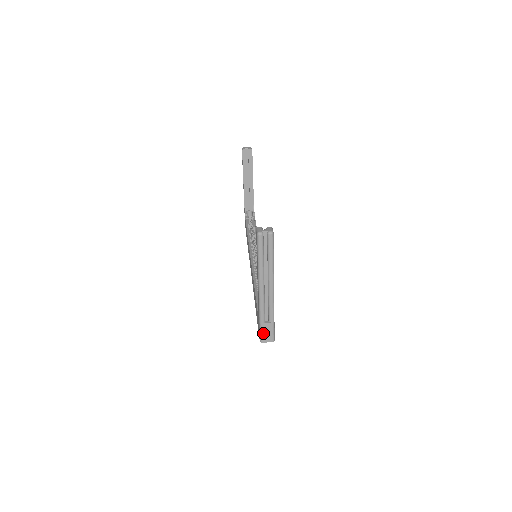
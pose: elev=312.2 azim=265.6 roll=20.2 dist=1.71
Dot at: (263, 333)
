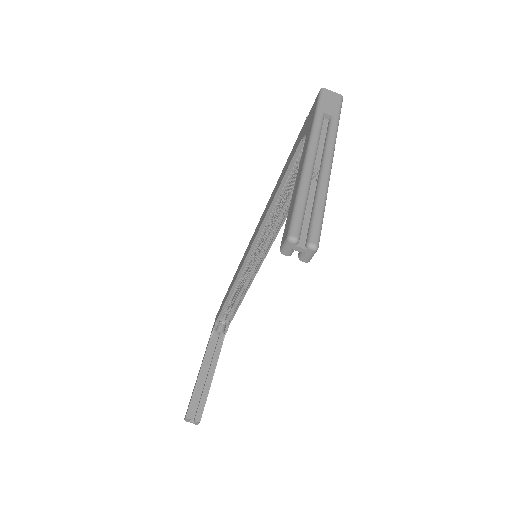
Dot at: occluded
